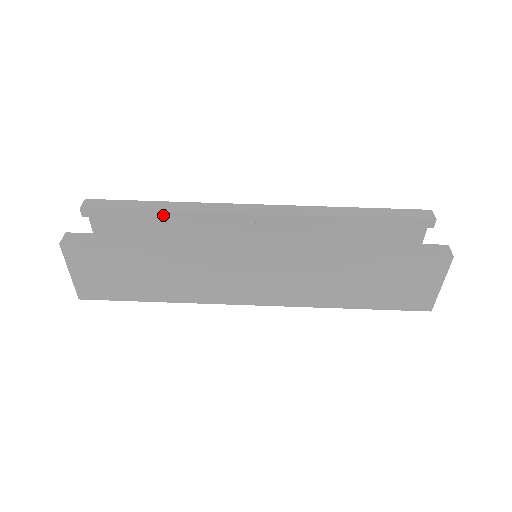
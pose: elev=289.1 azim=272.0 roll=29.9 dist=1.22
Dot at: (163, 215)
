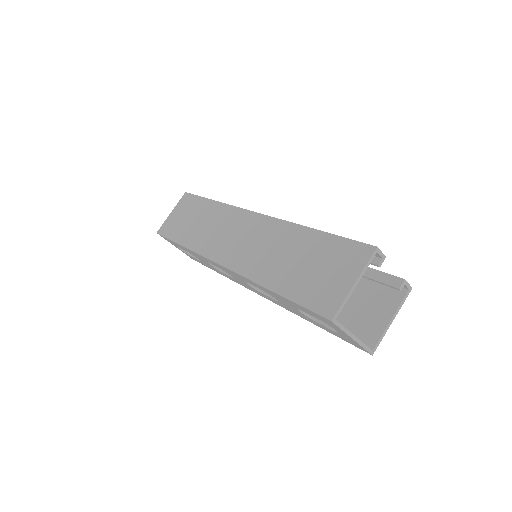
Dot at: occluded
